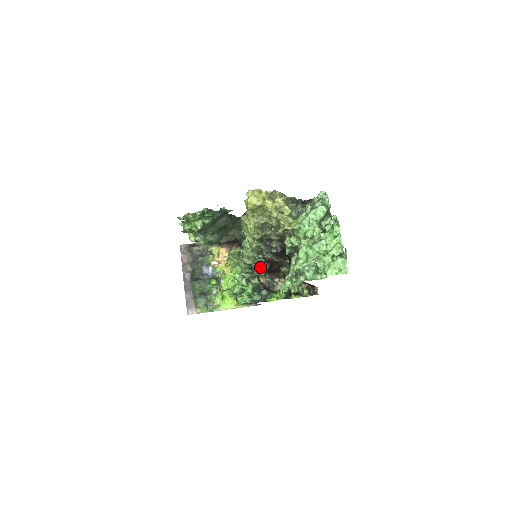
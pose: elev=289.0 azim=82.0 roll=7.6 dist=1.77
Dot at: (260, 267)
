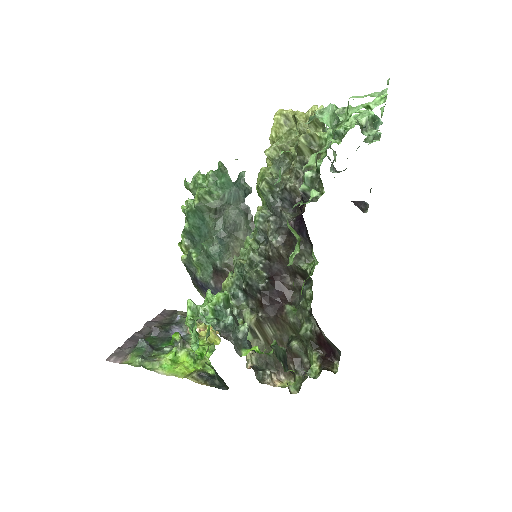
Dot at: (255, 274)
